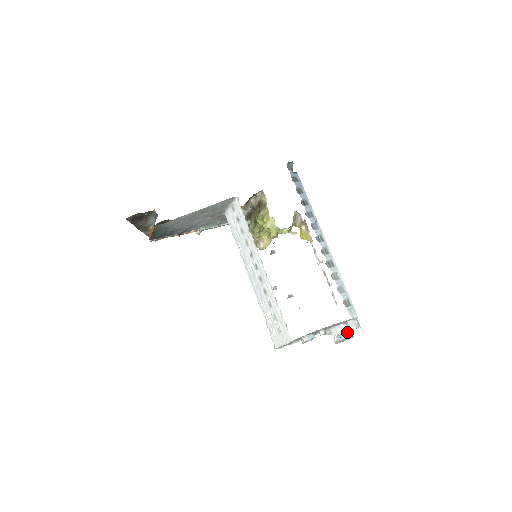
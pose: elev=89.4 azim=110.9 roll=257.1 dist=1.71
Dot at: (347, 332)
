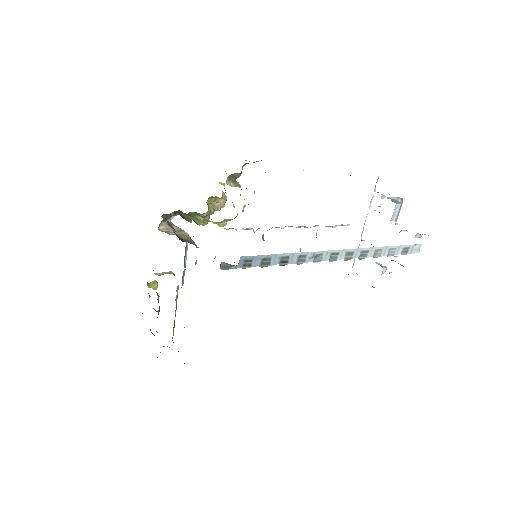
Dot at: (395, 205)
